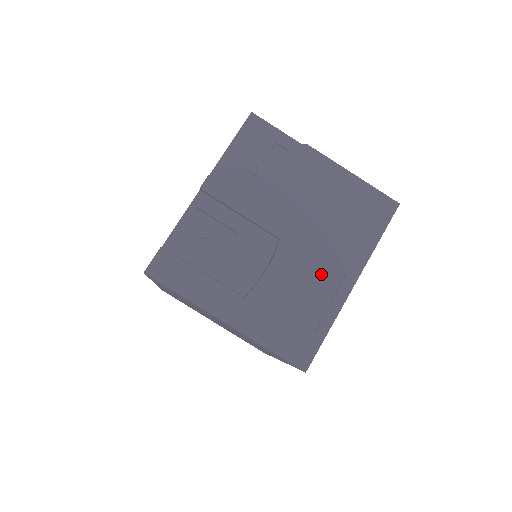
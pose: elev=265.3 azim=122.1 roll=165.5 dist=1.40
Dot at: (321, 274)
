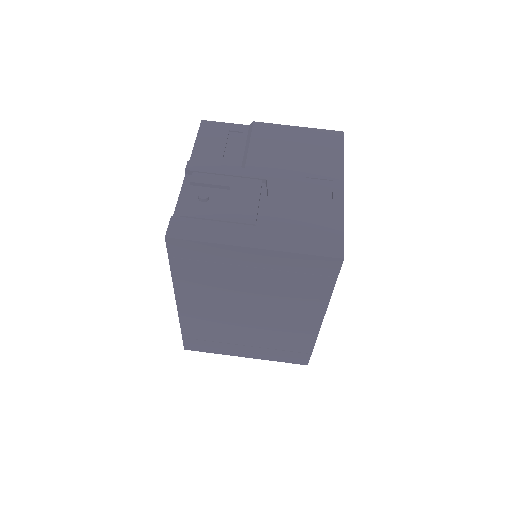
Dot at: (313, 190)
